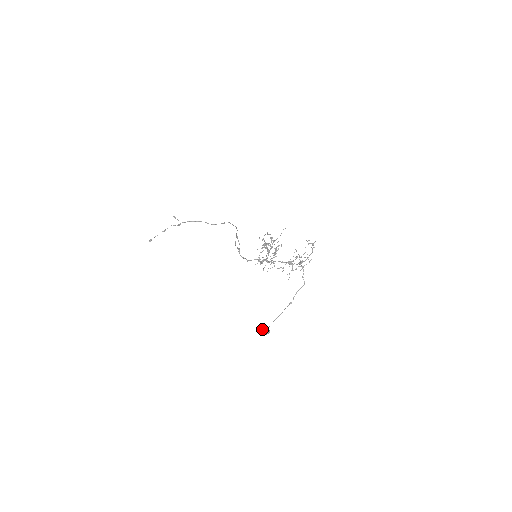
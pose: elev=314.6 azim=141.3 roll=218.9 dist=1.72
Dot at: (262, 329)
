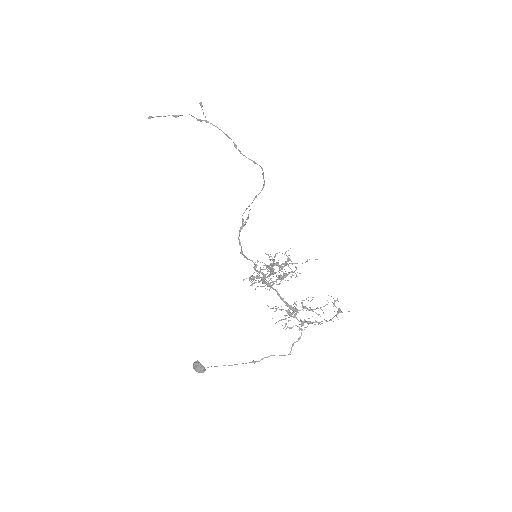
Dot at: (197, 361)
